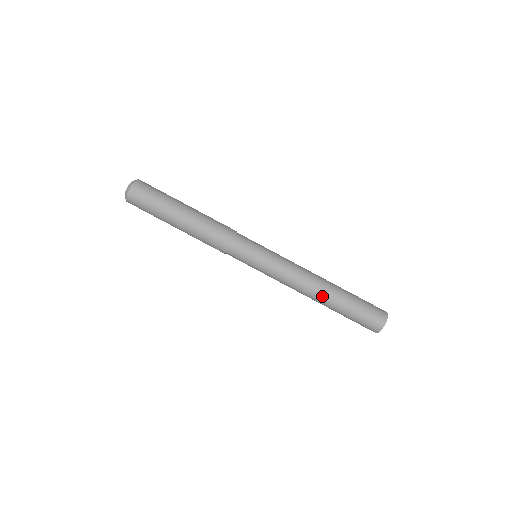
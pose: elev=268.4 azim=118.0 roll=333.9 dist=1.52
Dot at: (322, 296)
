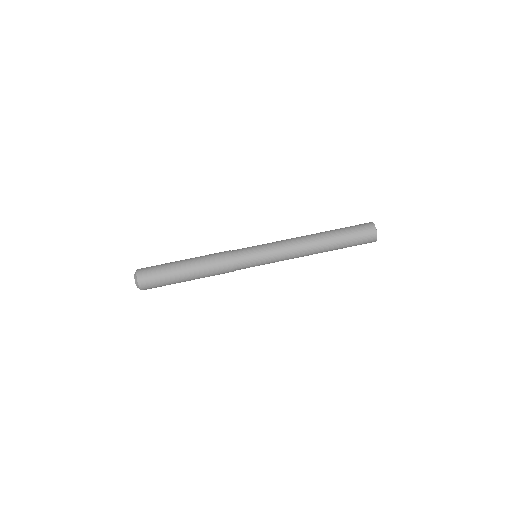
Dot at: (318, 237)
